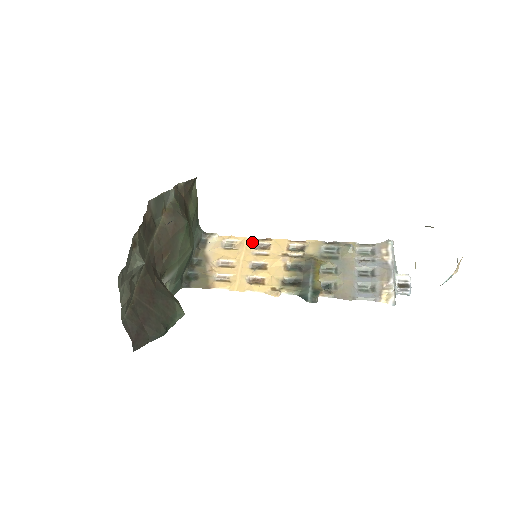
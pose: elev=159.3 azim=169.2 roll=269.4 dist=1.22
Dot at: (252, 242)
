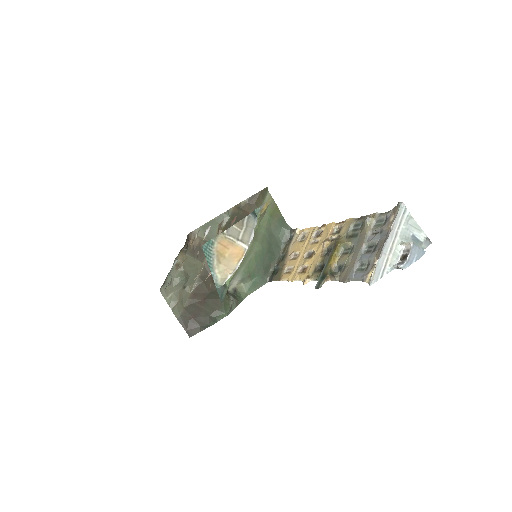
Dot at: (313, 231)
